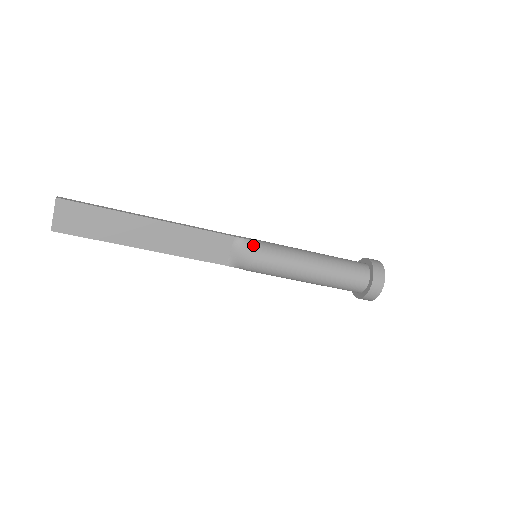
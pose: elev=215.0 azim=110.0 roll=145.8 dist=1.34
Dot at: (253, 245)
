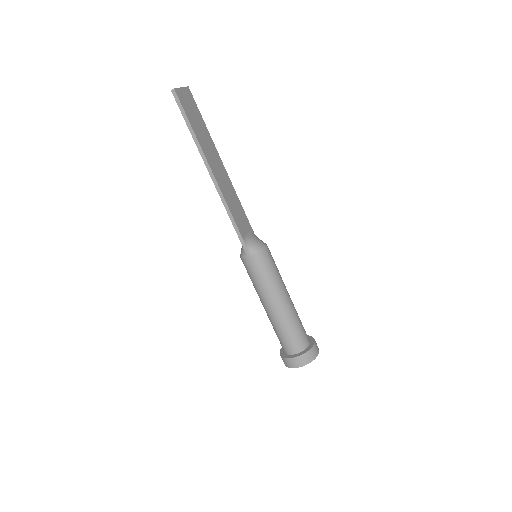
Dot at: occluded
